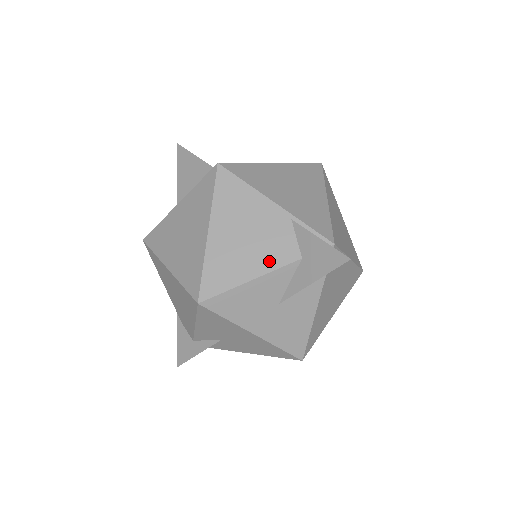
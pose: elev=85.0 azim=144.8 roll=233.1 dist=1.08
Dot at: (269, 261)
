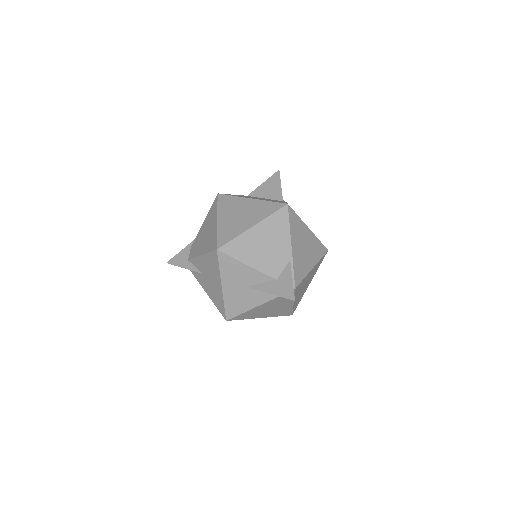
Dot at: (263, 266)
